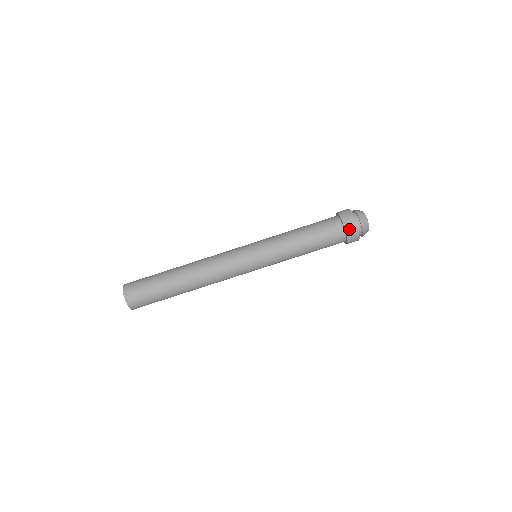
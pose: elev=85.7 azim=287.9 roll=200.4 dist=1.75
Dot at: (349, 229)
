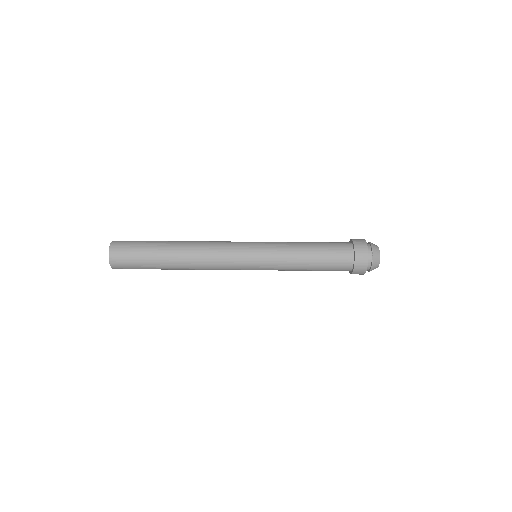
Dot at: (358, 243)
